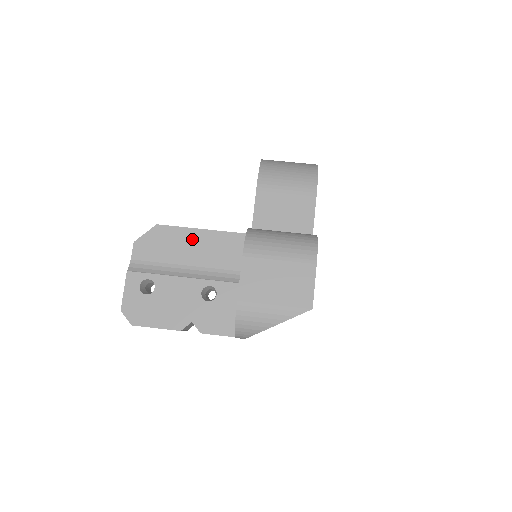
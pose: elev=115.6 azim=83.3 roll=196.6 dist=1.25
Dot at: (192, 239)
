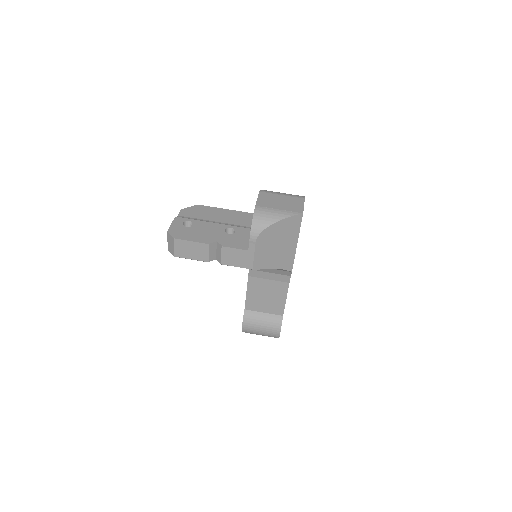
Dot at: (220, 212)
